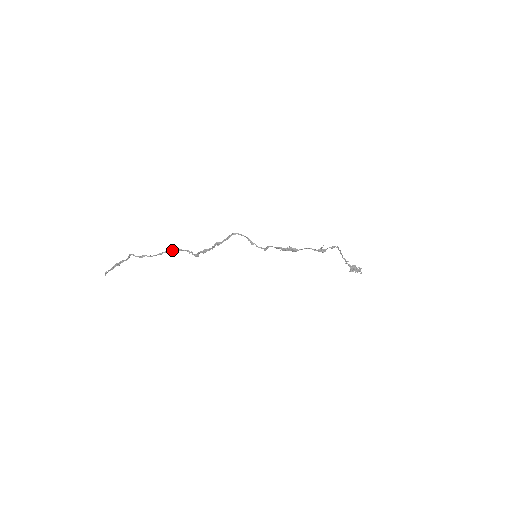
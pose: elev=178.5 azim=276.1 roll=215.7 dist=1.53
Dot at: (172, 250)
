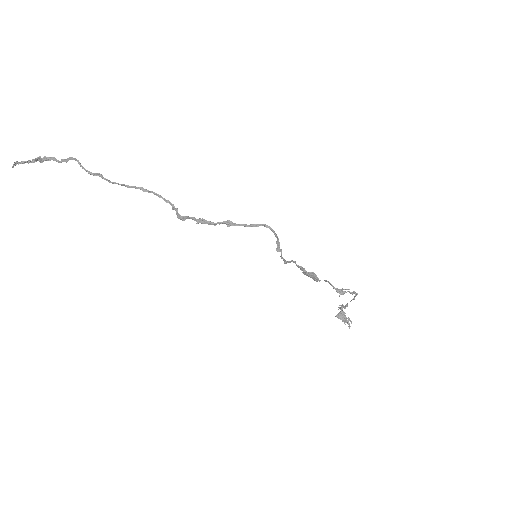
Dot at: (148, 190)
